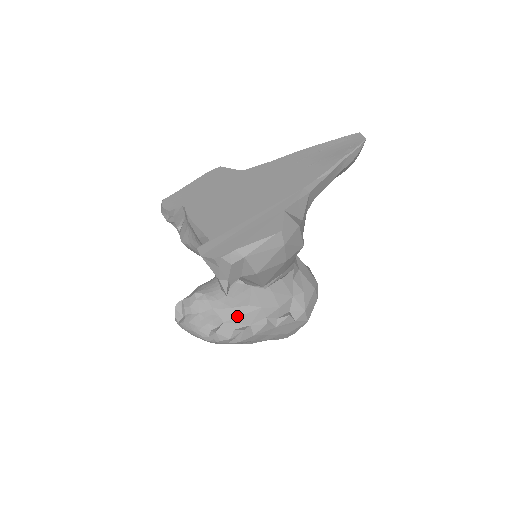
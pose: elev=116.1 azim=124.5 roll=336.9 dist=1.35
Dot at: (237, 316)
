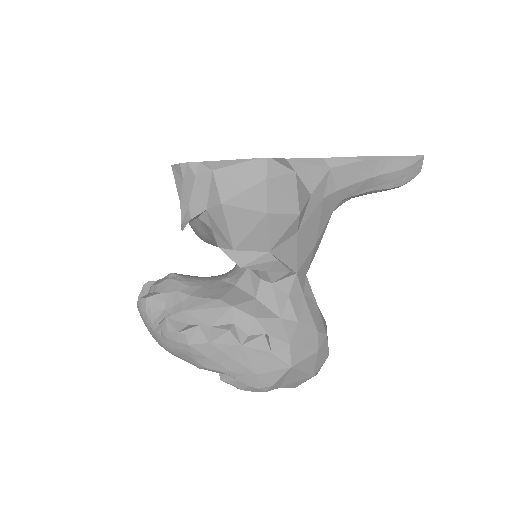
Dot at: (200, 308)
